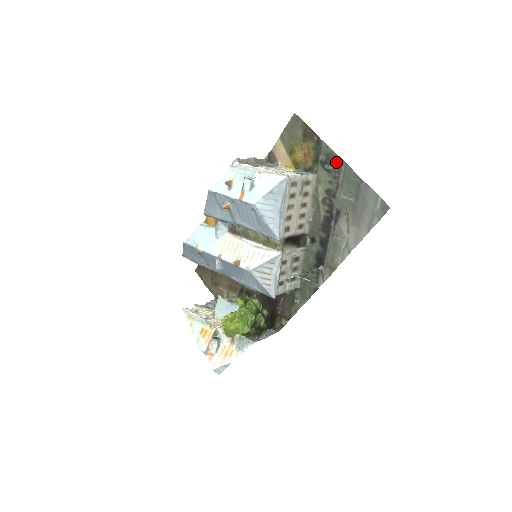
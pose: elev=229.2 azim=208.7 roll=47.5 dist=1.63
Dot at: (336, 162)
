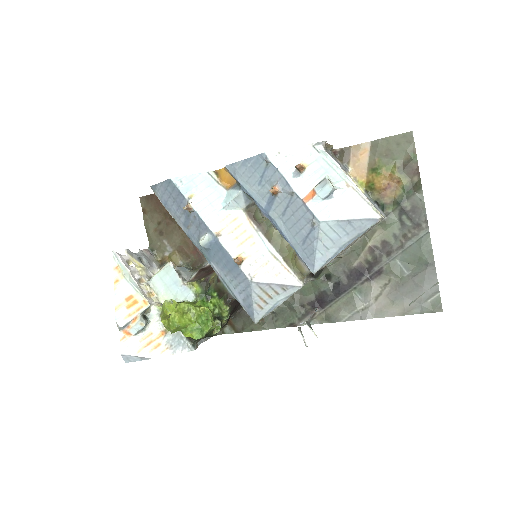
Dot at: (419, 222)
